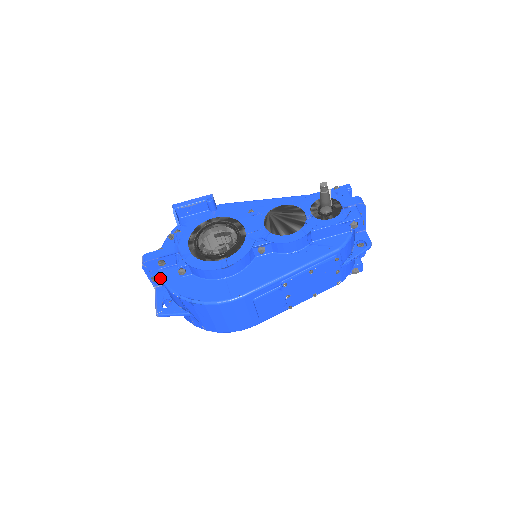
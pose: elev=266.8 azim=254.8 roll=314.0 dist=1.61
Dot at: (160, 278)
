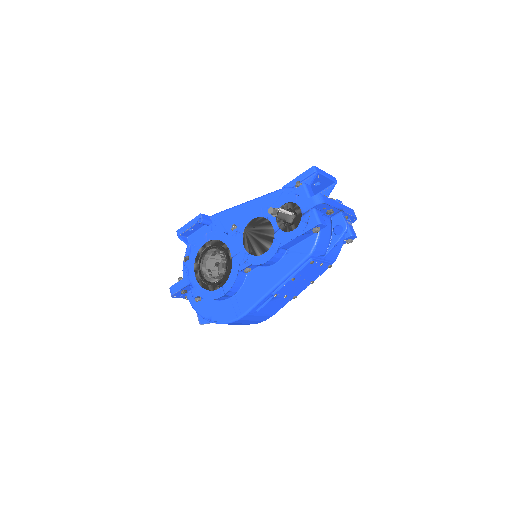
Dot at: occluded
